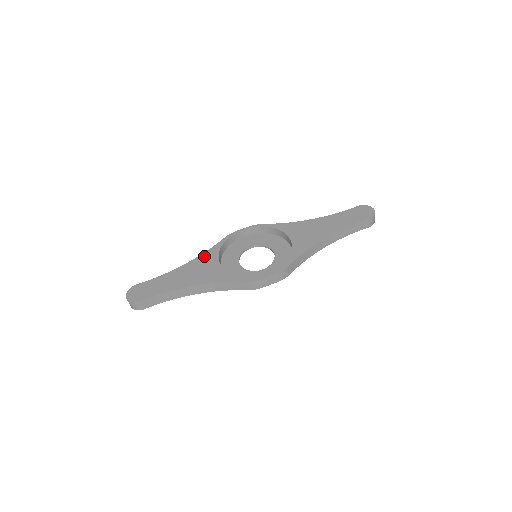
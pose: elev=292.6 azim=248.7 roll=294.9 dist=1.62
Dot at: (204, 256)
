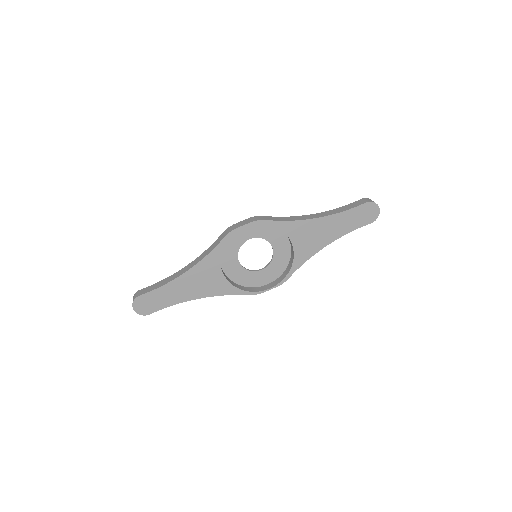
Dot at: (205, 263)
